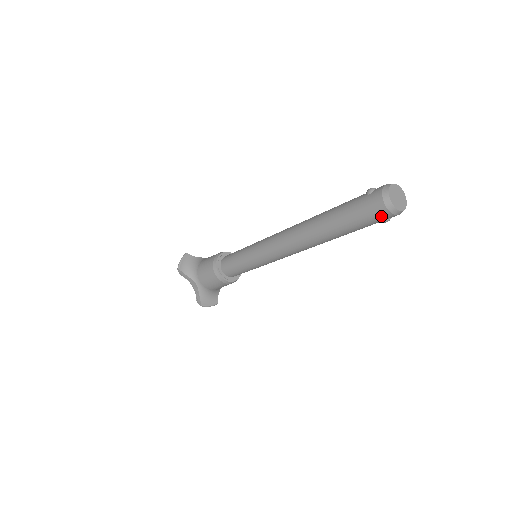
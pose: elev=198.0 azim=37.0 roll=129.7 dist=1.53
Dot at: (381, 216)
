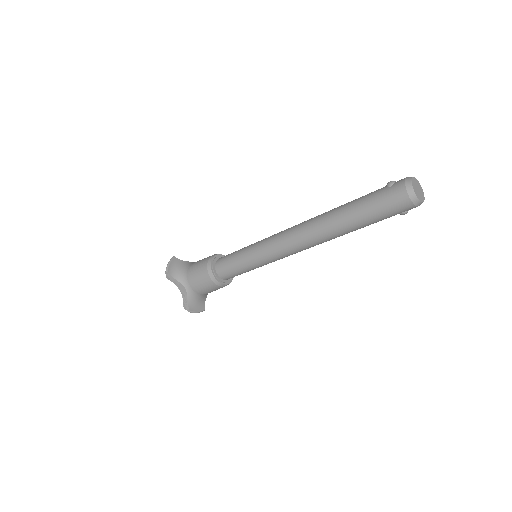
Dot at: (402, 207)
